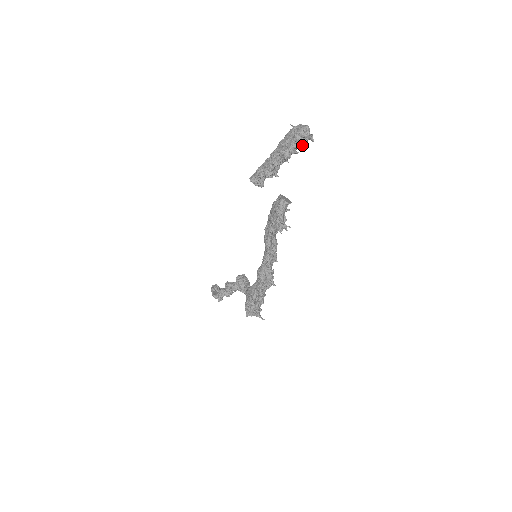
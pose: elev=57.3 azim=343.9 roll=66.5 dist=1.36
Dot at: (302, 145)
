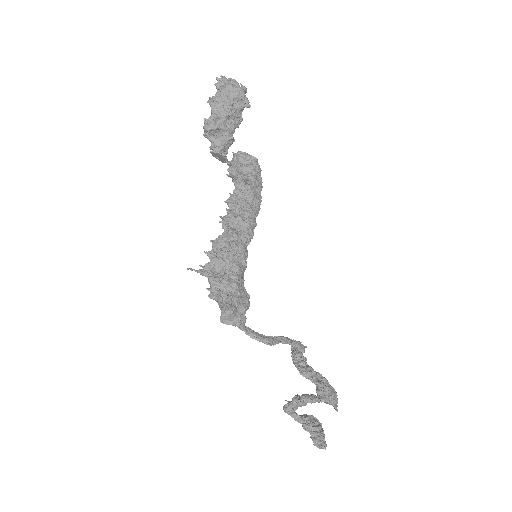
Dot at: (216, 84)
